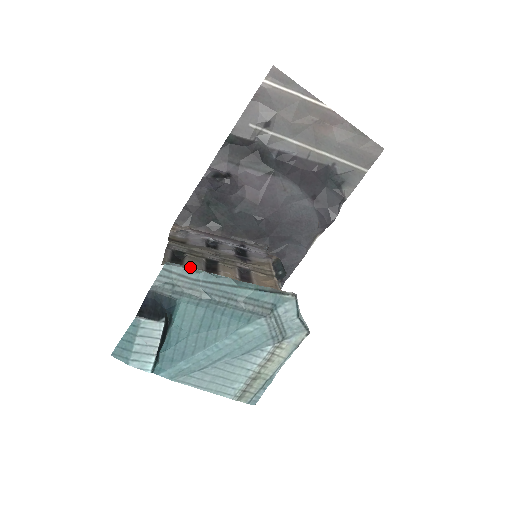
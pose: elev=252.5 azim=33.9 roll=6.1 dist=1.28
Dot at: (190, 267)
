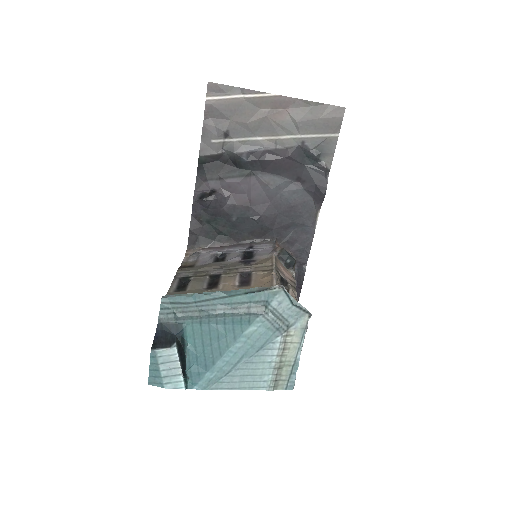
Dot at: (183, 294)
